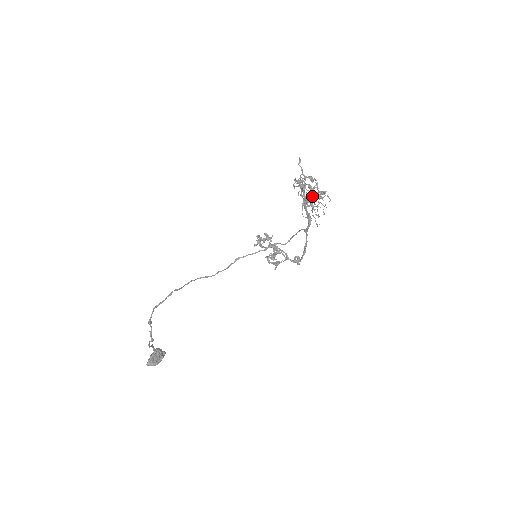
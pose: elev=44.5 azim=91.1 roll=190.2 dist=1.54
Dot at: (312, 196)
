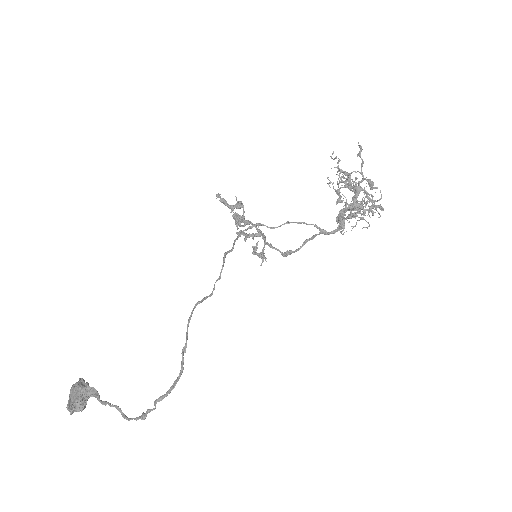
Dot at: (373, 214)
